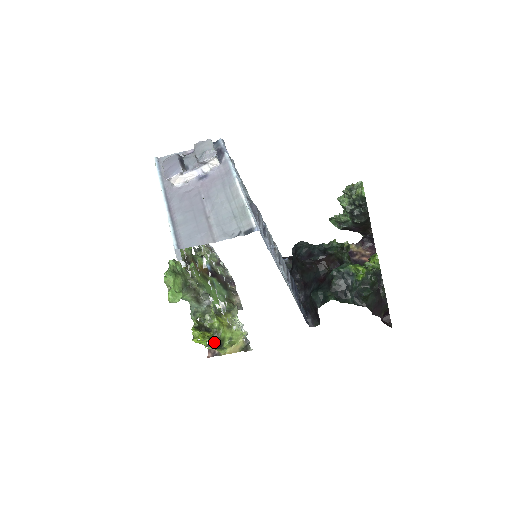
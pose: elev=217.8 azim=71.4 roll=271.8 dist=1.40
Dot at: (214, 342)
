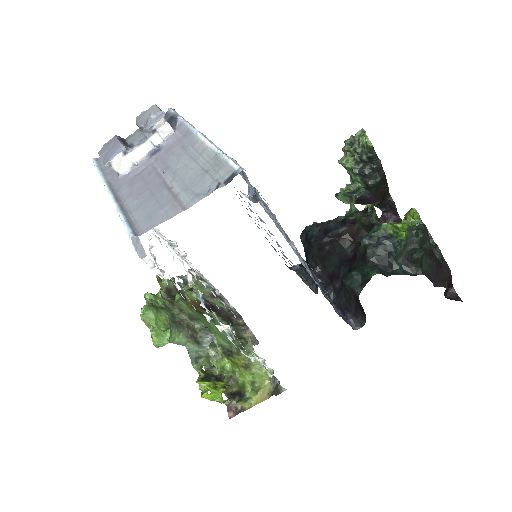
Dot at: (231, 392)
